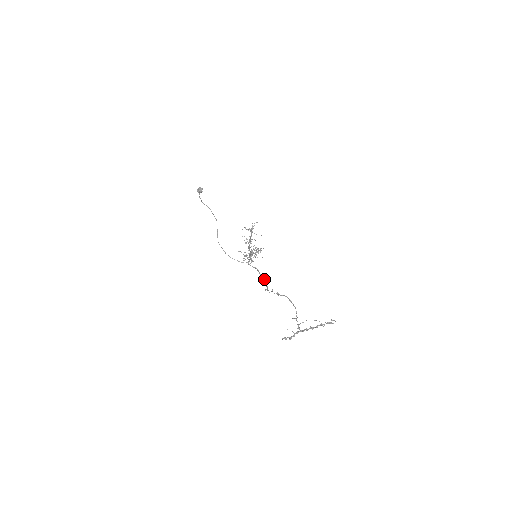
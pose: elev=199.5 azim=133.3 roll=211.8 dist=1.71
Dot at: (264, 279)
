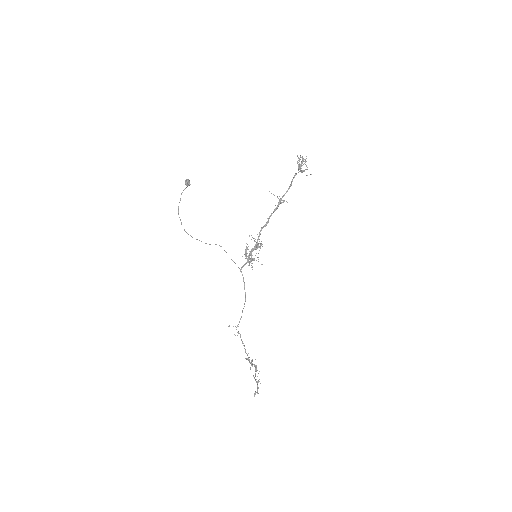
Dot at: (245, 299)
